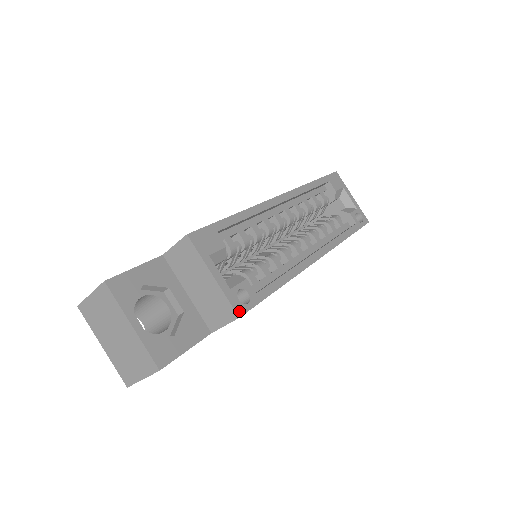
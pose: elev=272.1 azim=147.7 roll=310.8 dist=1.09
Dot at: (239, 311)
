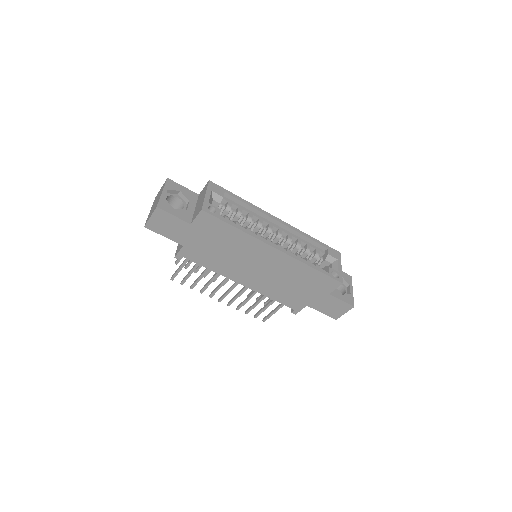
Dot at: (204, 209)
